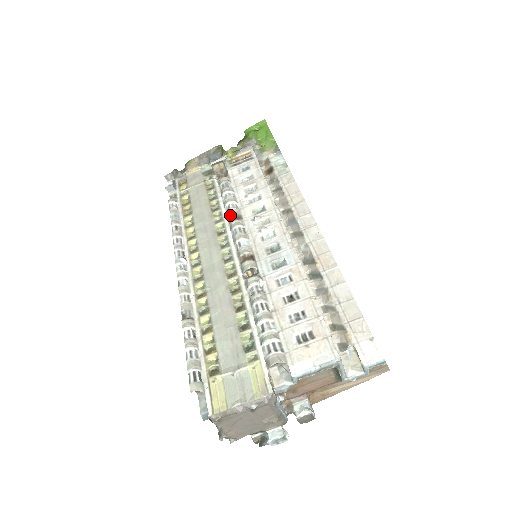
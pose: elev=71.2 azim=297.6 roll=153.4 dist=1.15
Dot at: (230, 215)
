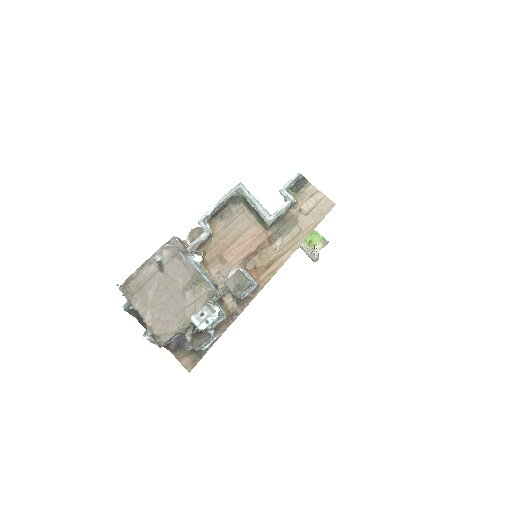
Dot at: occluded
